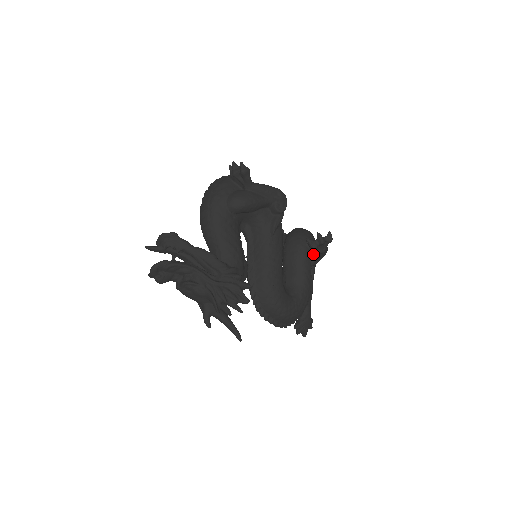
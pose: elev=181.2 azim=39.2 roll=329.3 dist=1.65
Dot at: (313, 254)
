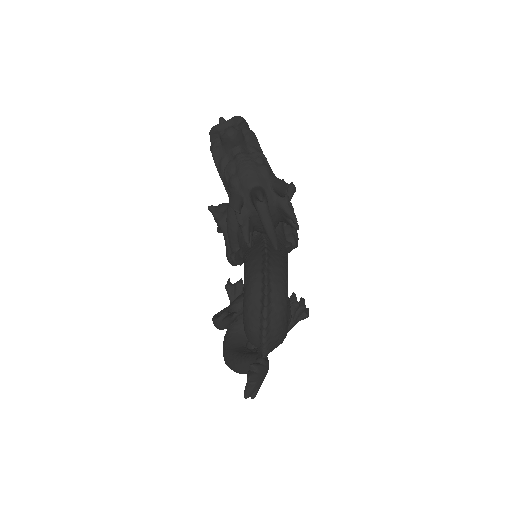
Dot at: (291, 312)
